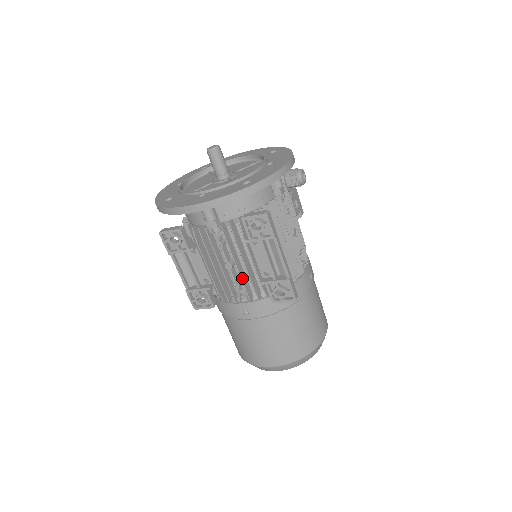
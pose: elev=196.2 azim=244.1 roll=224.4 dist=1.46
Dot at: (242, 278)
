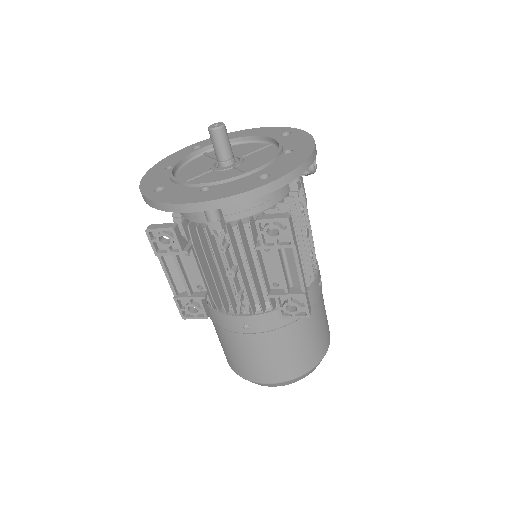
Dot at: (246, 288)
